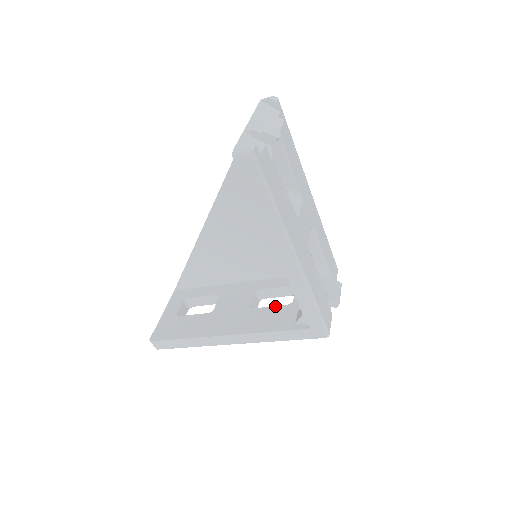
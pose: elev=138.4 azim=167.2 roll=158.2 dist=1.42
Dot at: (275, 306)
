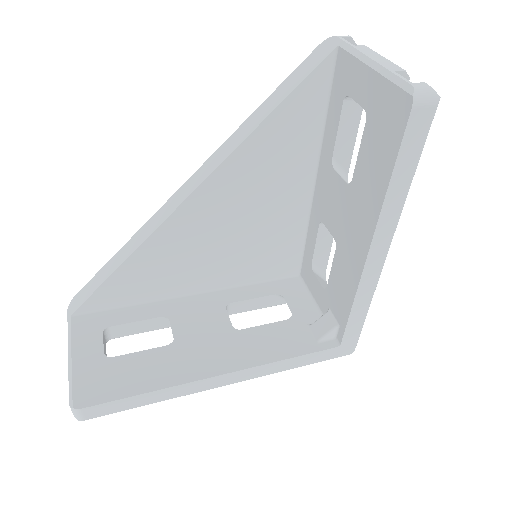
Dot at: (272, 323)
